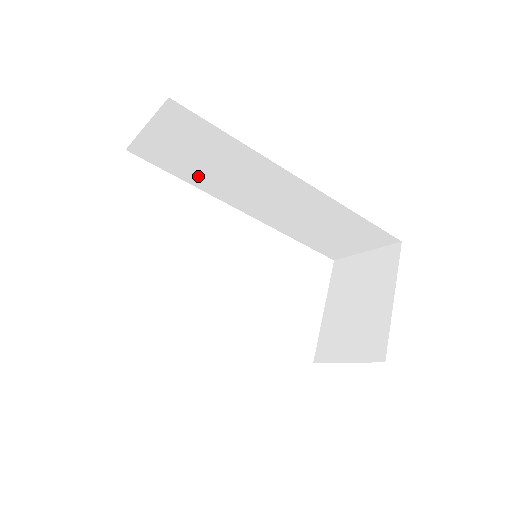
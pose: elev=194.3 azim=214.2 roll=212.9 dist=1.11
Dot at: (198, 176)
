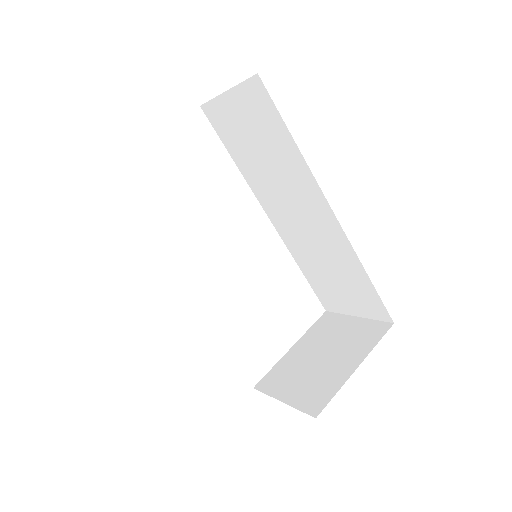
Dot at: (247, 162)
